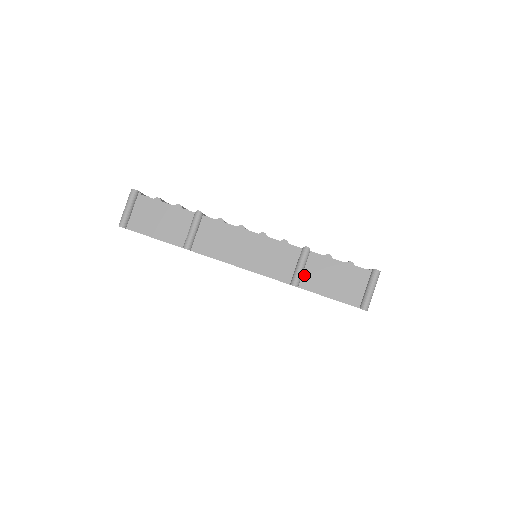
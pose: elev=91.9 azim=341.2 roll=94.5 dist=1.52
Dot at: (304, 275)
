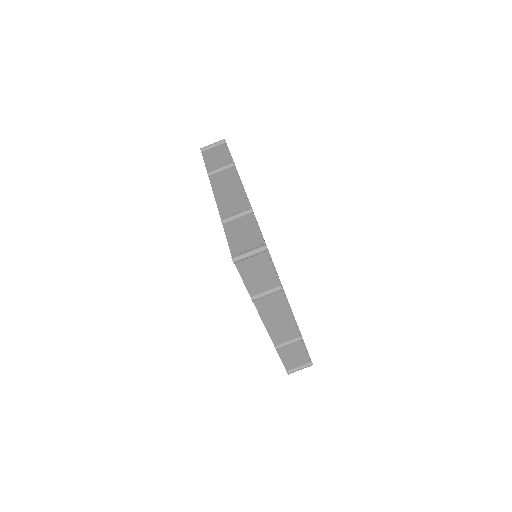
Dot at: (285, 346)
